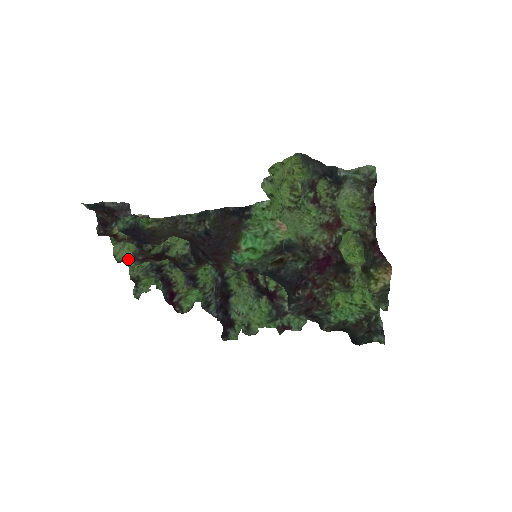
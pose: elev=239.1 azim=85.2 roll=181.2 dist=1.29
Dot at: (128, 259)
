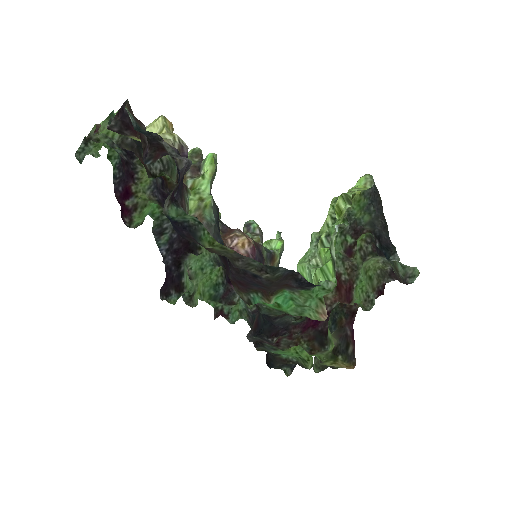
Dot at: (108, 134)
